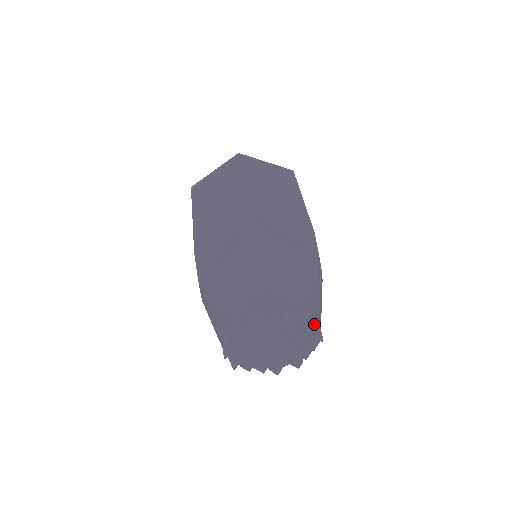
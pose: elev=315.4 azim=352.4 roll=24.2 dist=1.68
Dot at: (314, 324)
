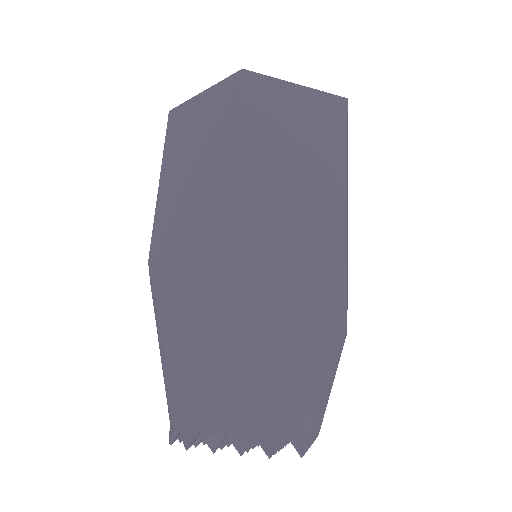
Dot at: occluded
